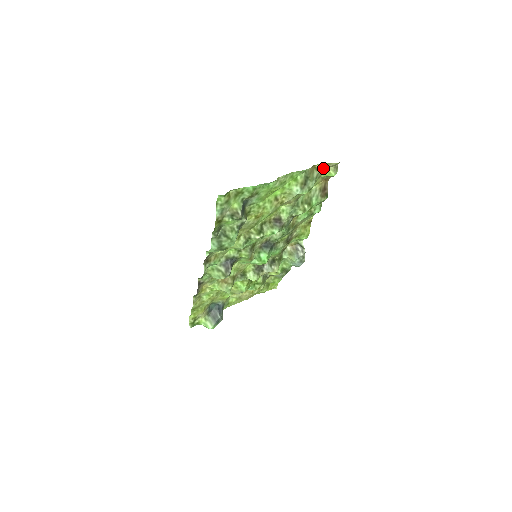
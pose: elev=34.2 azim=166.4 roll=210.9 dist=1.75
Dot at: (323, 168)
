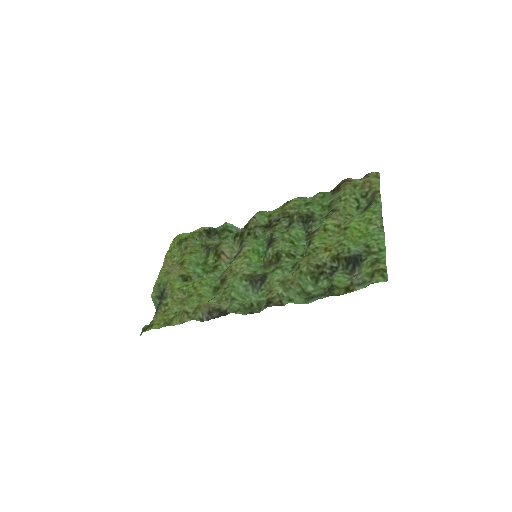
Dot at: (371, 185)
